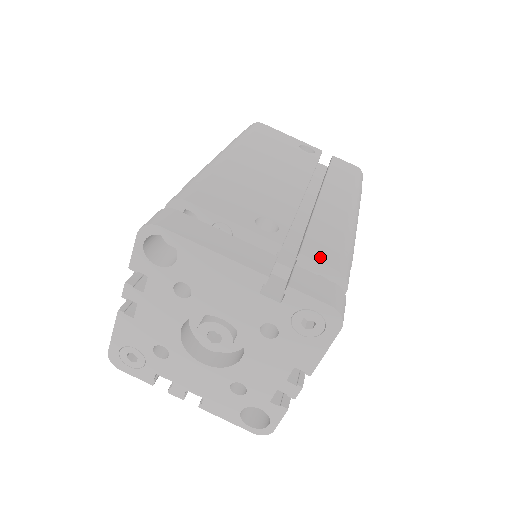
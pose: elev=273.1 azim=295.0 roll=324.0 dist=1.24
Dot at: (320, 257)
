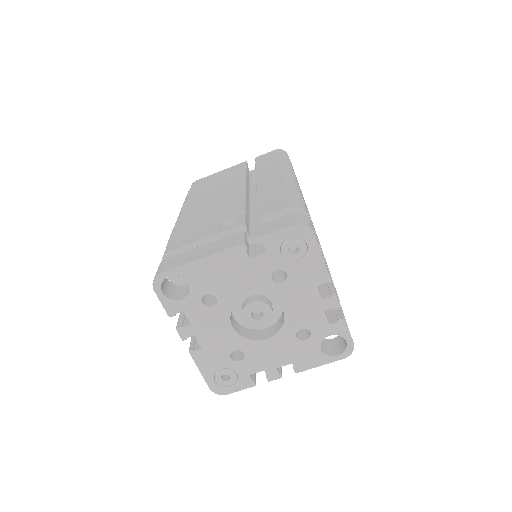
Dot at: (273, 210)
